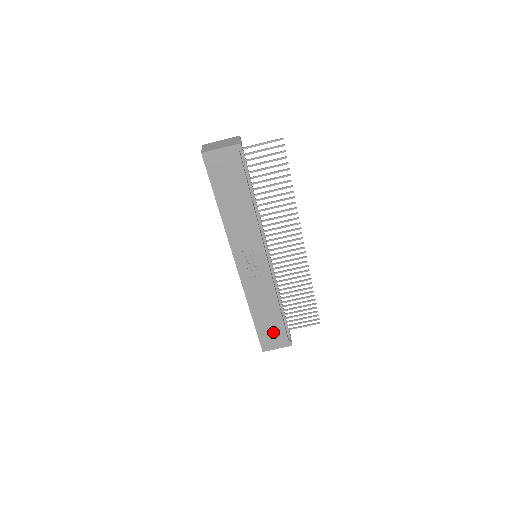
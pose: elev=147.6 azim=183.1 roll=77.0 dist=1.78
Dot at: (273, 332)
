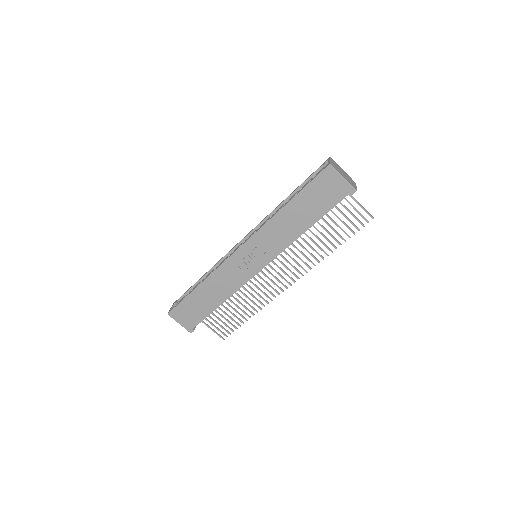
Dot at: (194, 311)
